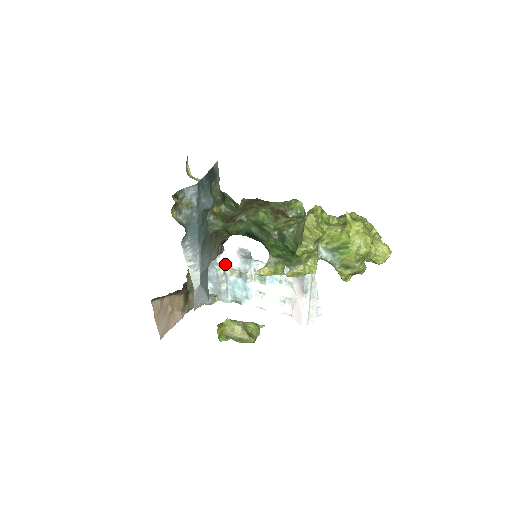
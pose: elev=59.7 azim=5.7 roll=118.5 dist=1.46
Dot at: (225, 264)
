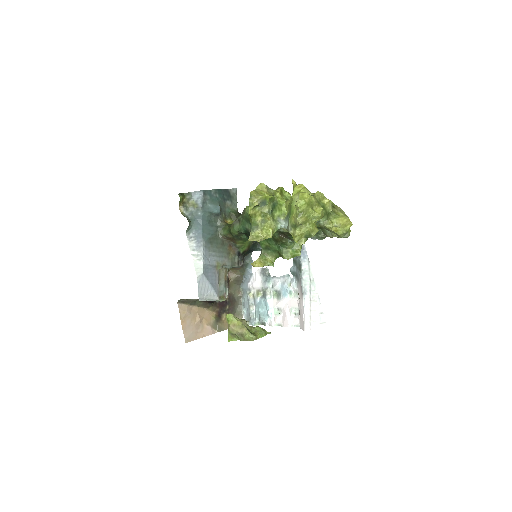
Dot at: (253, 287)
